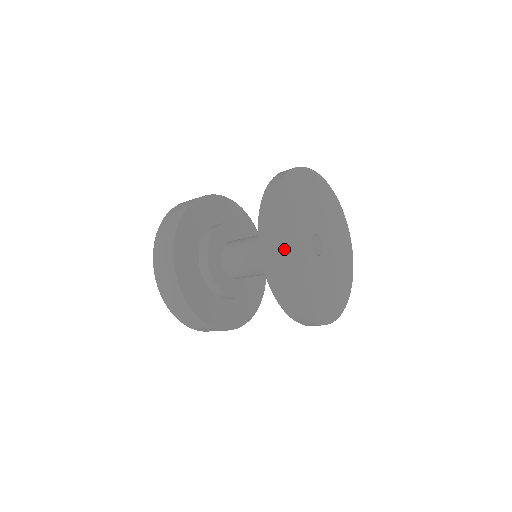
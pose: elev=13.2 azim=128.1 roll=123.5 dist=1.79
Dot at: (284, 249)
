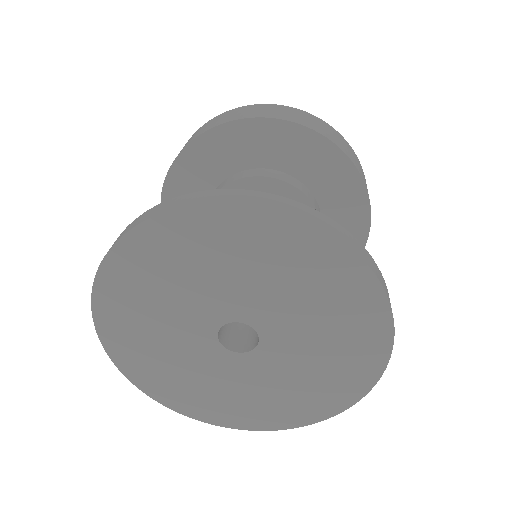
Dot at: (140, 275)
